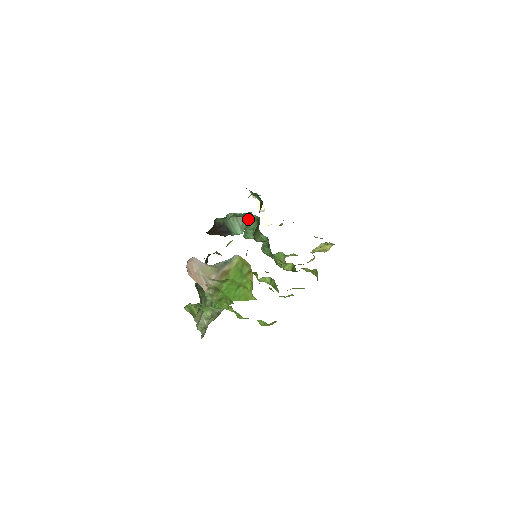
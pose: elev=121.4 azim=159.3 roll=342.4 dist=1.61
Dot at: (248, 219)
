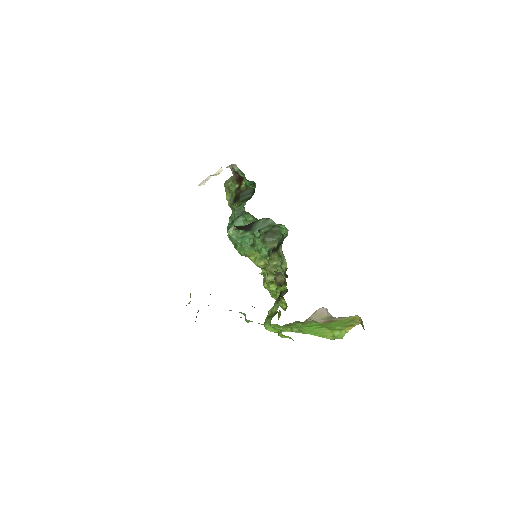
Dot at: (271, 225)
